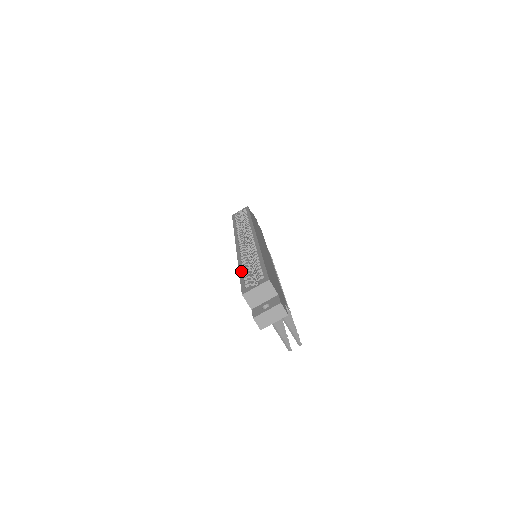
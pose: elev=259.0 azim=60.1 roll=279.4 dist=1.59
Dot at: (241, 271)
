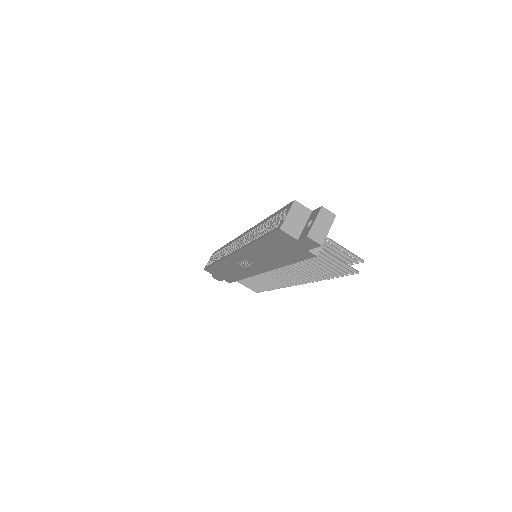
Dot at: (258, 238)
